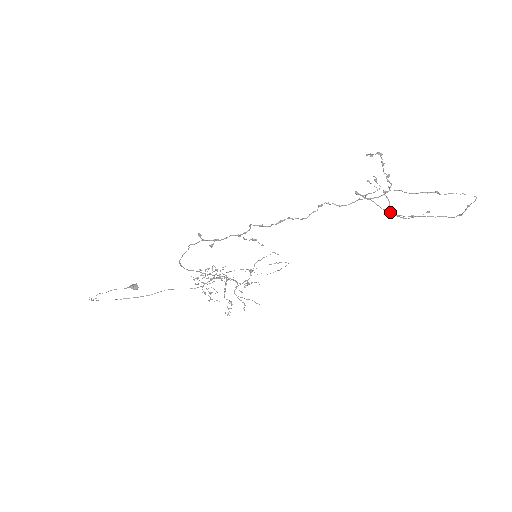
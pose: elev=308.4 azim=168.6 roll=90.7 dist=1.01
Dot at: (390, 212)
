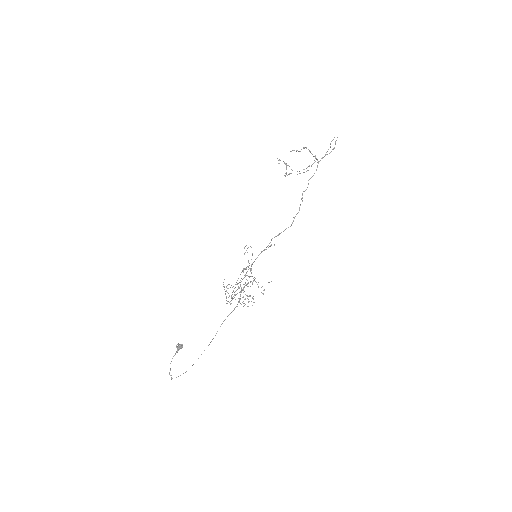
Dot at: occluded
